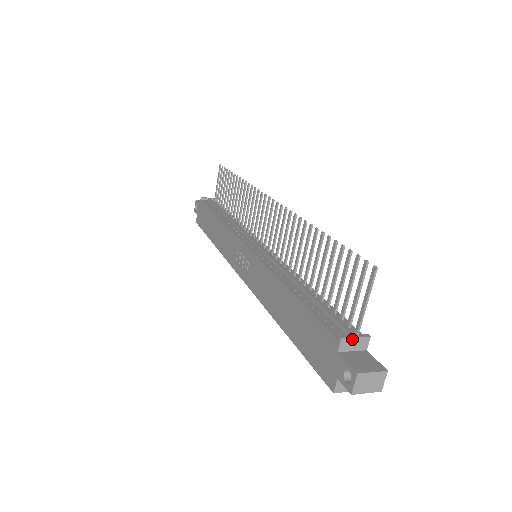
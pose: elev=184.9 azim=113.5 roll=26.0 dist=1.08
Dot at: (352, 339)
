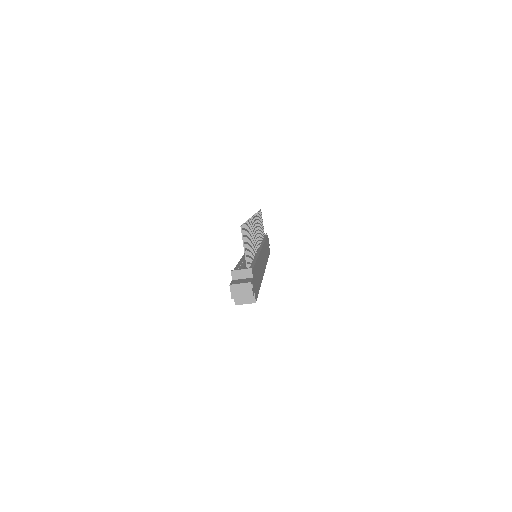
Dot at: (239, 271)
